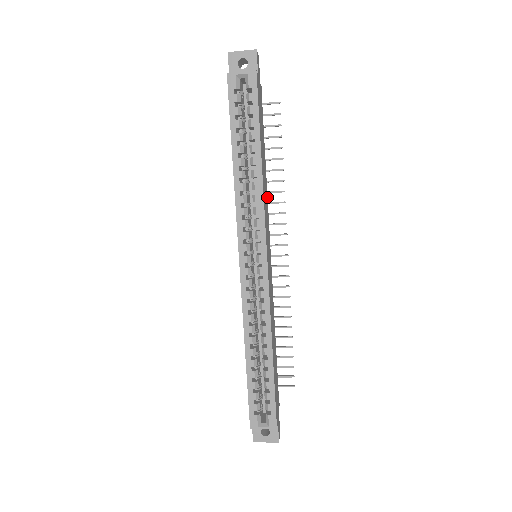
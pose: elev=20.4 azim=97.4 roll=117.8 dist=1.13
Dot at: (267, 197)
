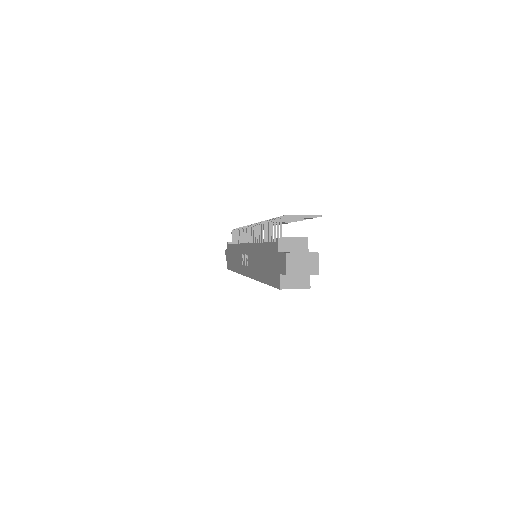
Dot at: occluded
